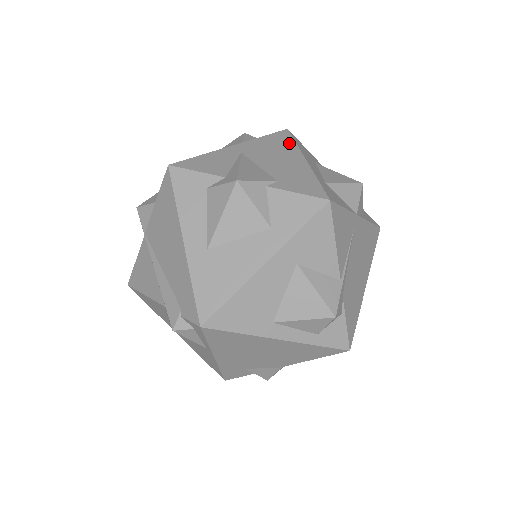
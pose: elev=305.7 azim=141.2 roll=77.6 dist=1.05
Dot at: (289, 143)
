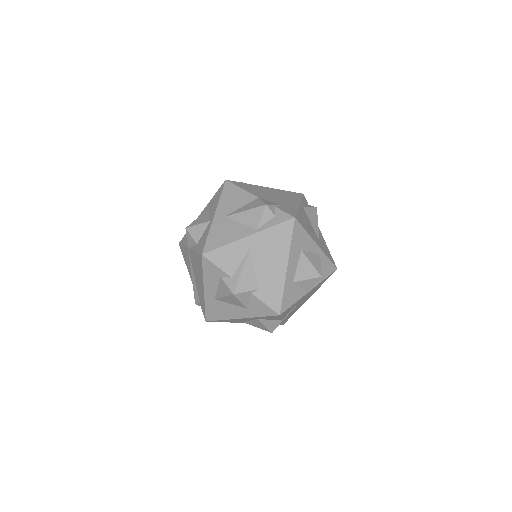
Dot at: (286, 241)
